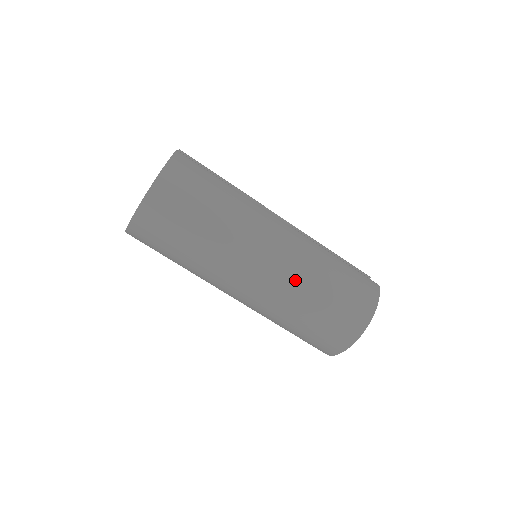
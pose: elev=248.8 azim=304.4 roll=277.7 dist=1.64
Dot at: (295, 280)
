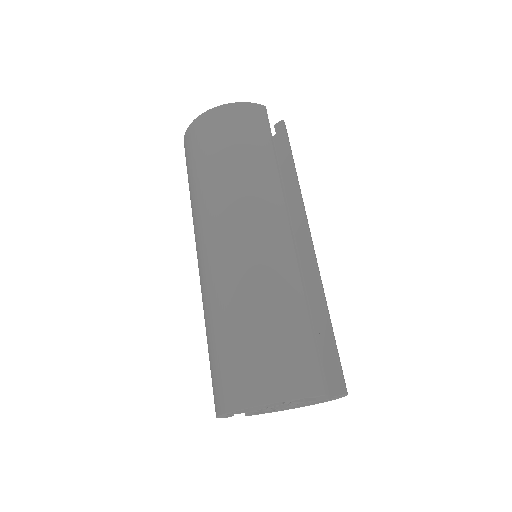
Dot at: (232, 280)
